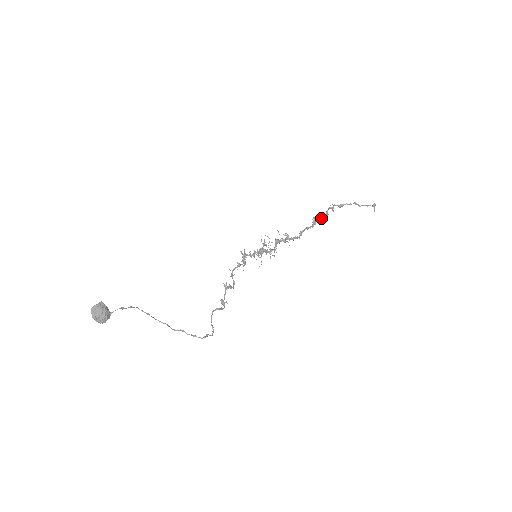
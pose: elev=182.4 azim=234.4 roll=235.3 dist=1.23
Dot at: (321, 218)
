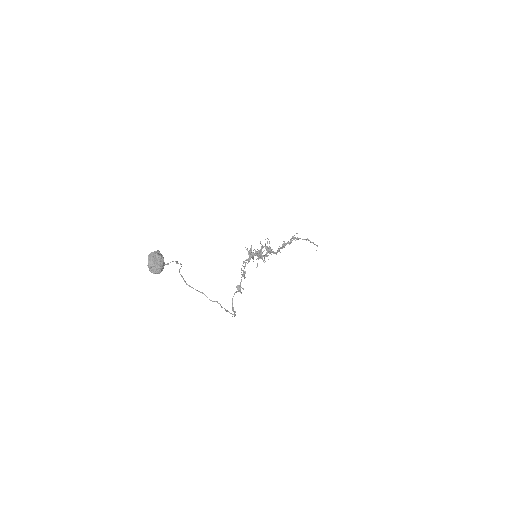
Dot at: (288, 243)
